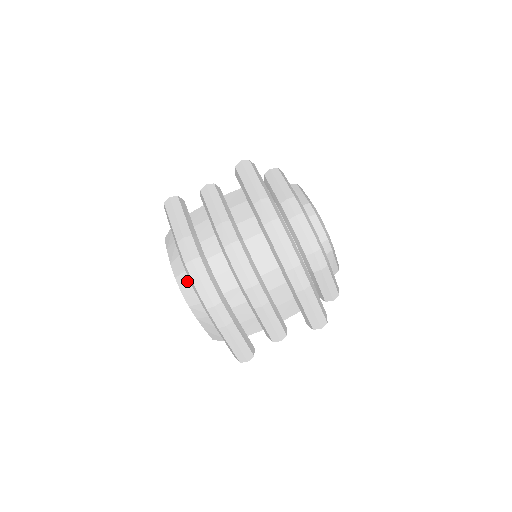
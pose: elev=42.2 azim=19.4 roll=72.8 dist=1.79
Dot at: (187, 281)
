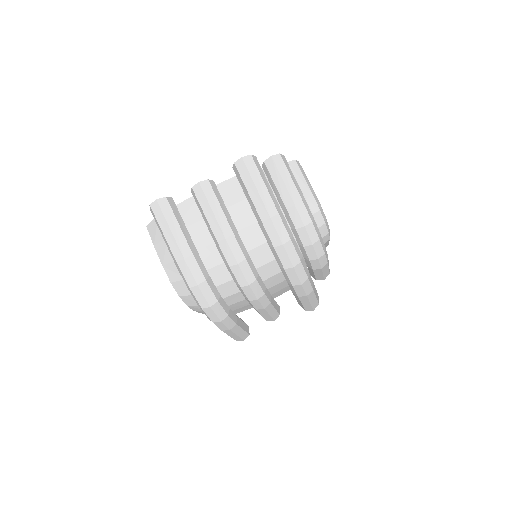
Dot at: (186, 289)
